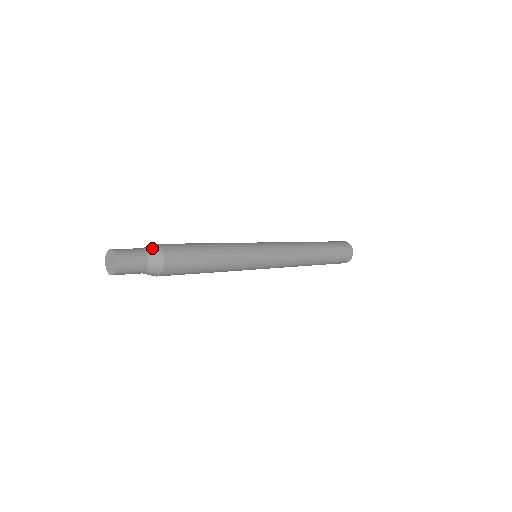
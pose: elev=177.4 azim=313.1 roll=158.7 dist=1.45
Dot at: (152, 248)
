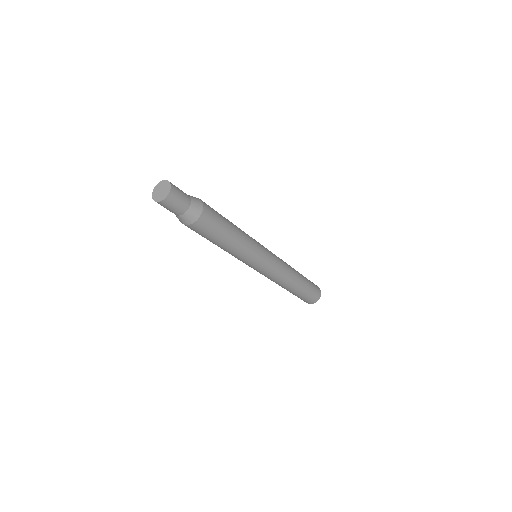
Dot at: occluded
